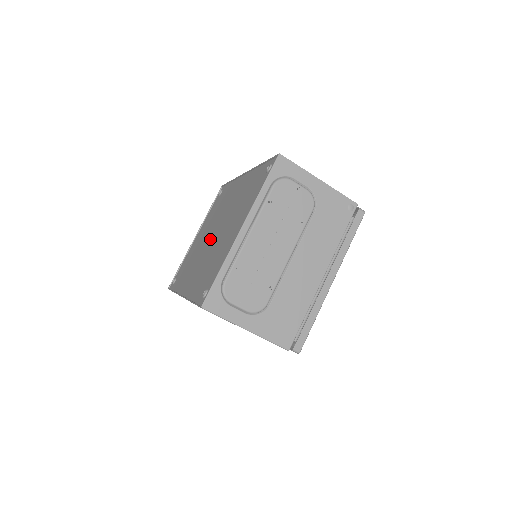
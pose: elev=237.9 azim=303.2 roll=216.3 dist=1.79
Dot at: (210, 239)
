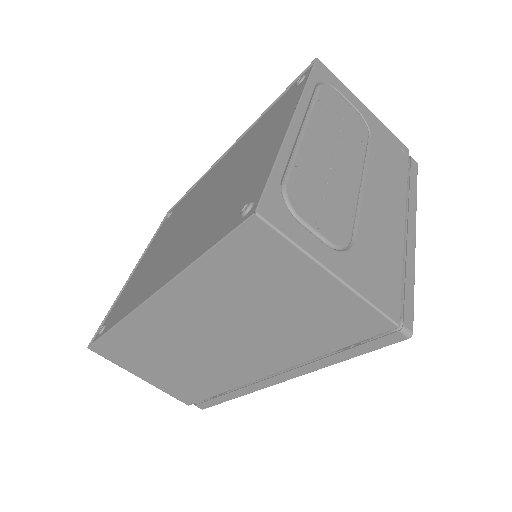
Dot at: (187, 223)
